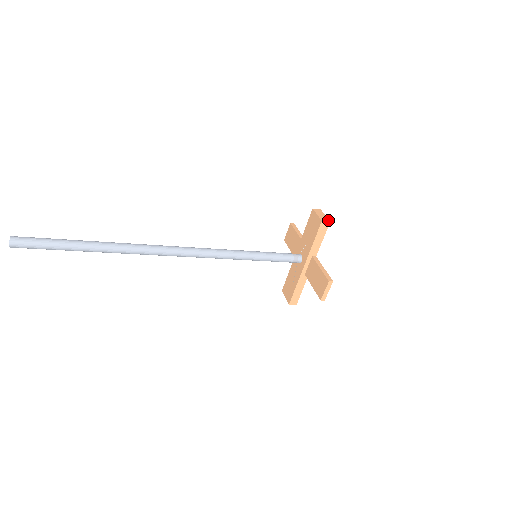
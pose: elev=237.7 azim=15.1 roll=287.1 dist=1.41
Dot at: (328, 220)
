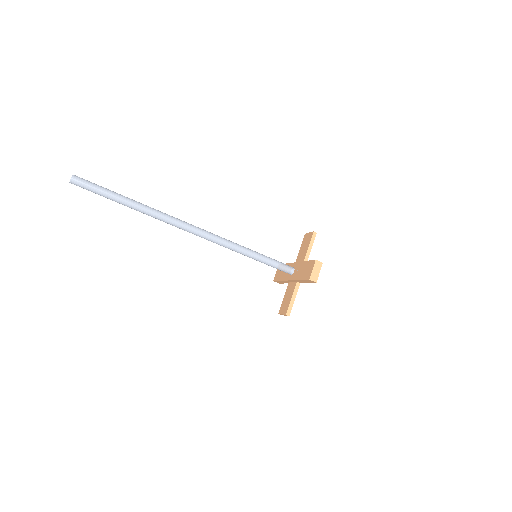
Dot at: (316, 280)
